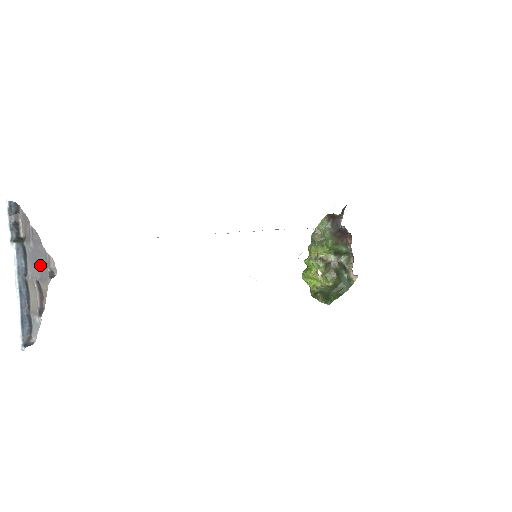
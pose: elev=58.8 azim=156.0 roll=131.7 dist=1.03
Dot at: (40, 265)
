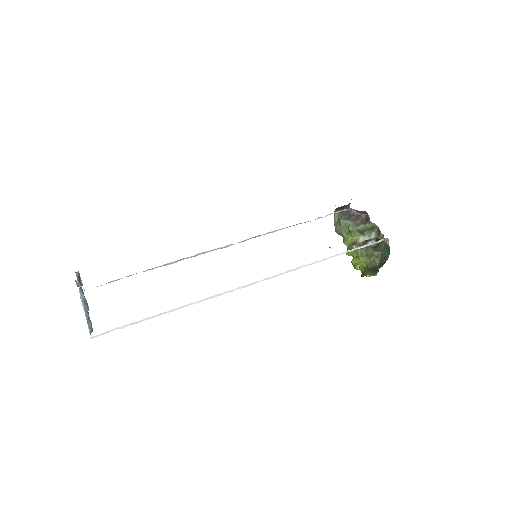
Dot at: occluded
